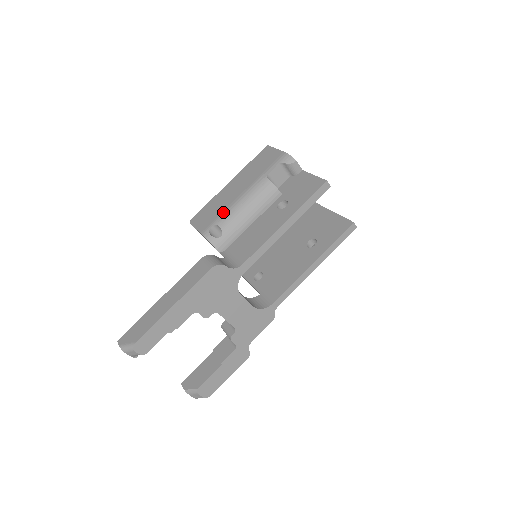
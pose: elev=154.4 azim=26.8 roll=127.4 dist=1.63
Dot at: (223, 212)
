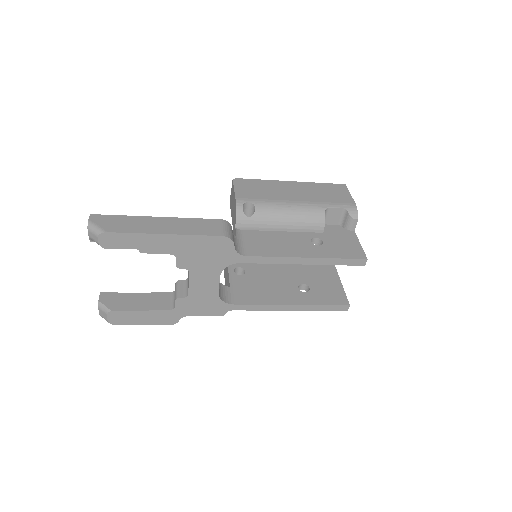
Dot at: (268, 200)
